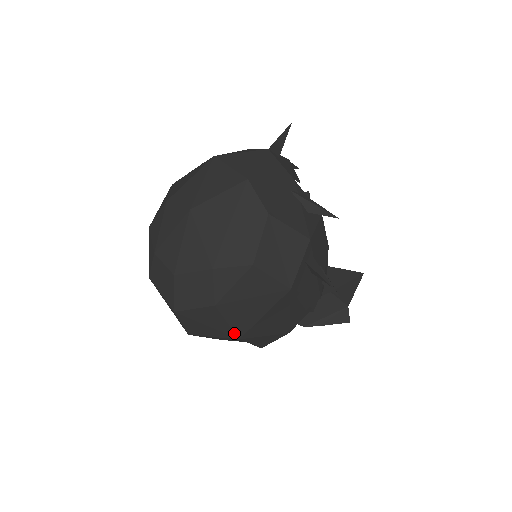
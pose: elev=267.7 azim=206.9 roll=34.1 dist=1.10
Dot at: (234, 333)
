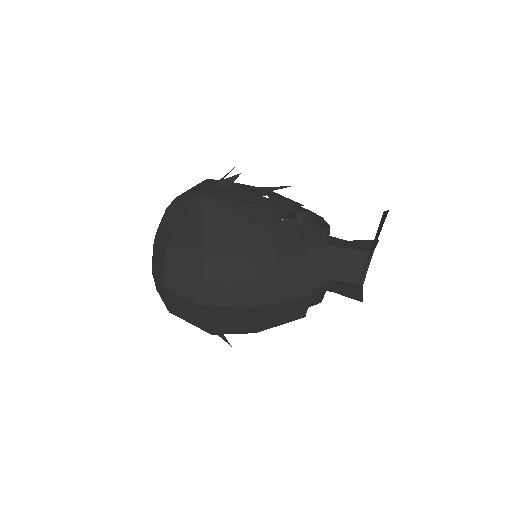
Dot at: (197, 252)
